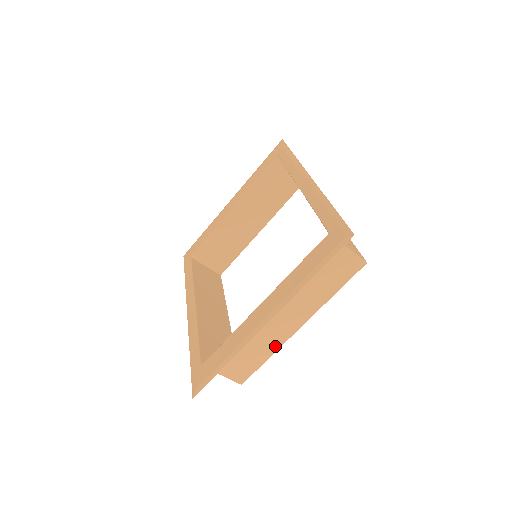
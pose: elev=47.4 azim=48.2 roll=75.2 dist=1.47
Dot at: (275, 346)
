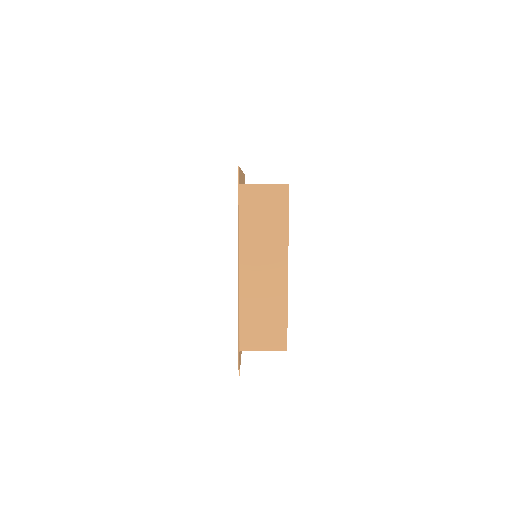
Dot at: (283, 298)
